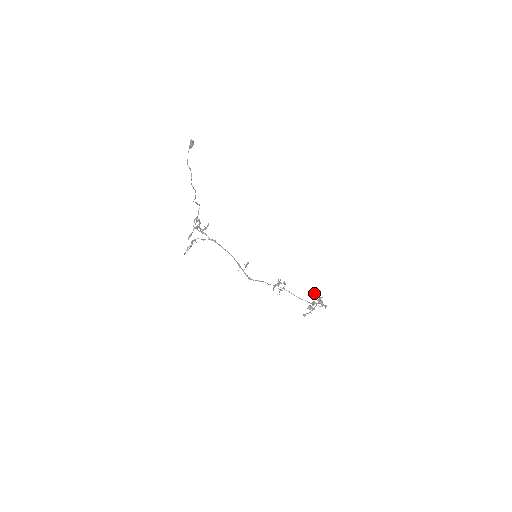
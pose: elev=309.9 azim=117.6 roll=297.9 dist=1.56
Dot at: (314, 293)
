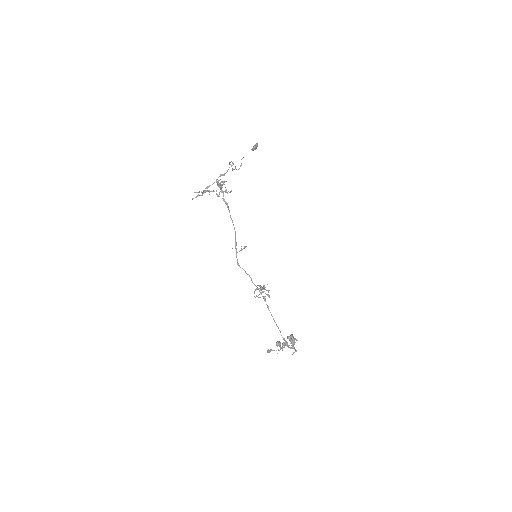
Dot at: (291, 335)
